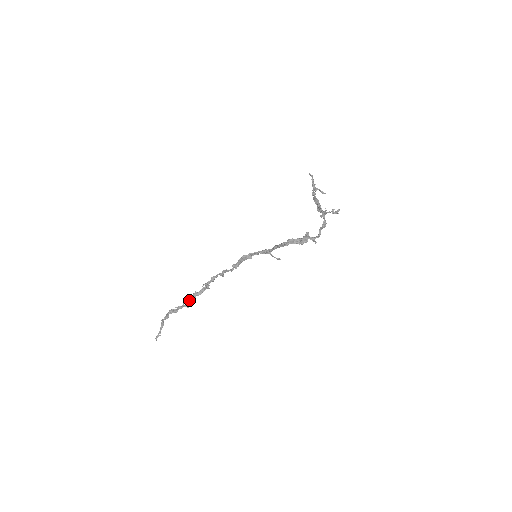
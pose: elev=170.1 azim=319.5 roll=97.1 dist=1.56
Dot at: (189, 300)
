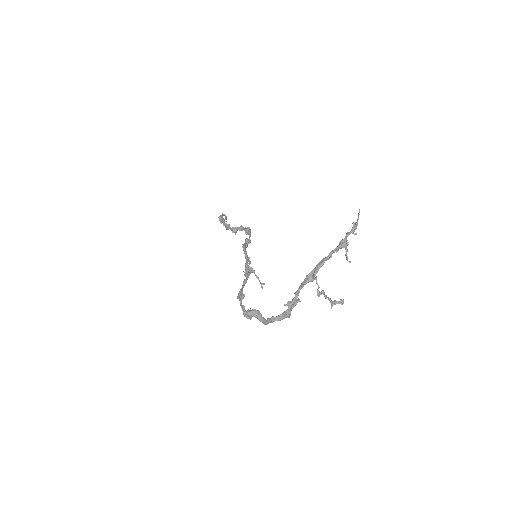
Dot at: (226, 226)
